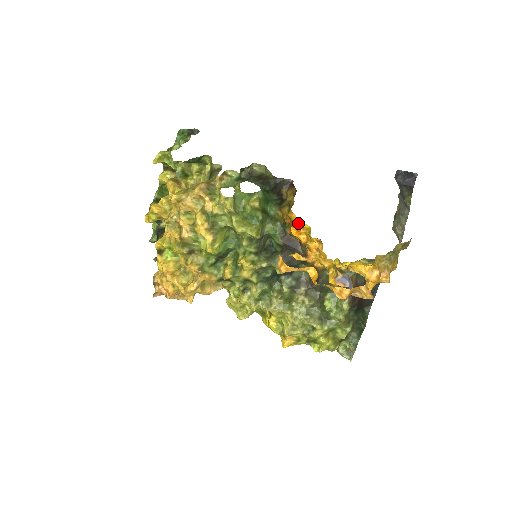
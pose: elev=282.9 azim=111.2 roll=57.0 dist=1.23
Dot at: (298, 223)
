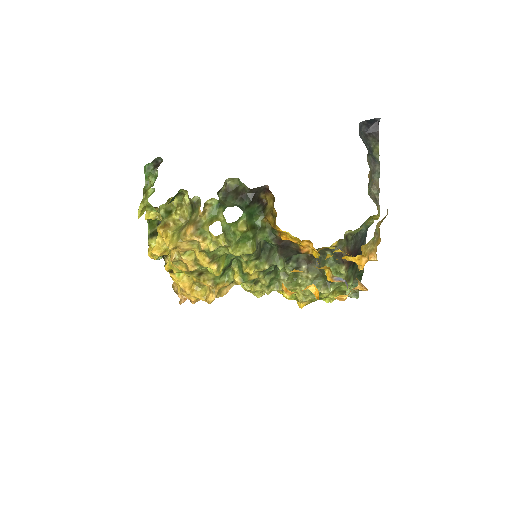
Dot at: (286, 234)
